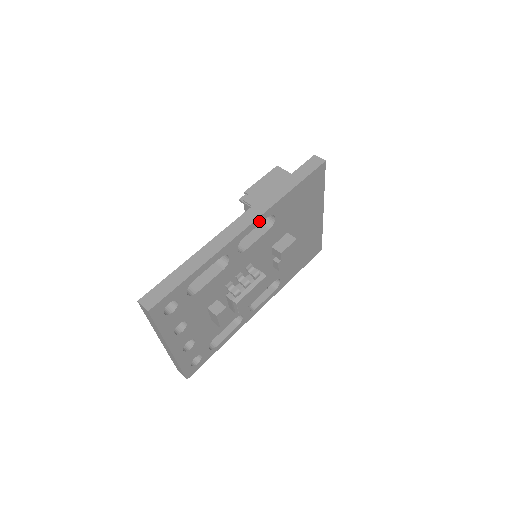
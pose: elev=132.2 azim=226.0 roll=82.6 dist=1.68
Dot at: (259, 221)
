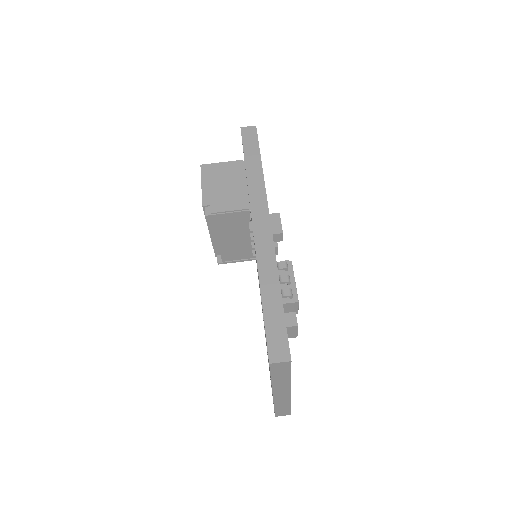
Dot at: occluded
